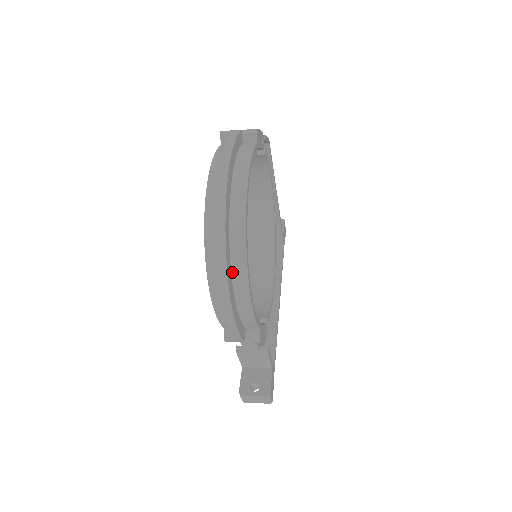
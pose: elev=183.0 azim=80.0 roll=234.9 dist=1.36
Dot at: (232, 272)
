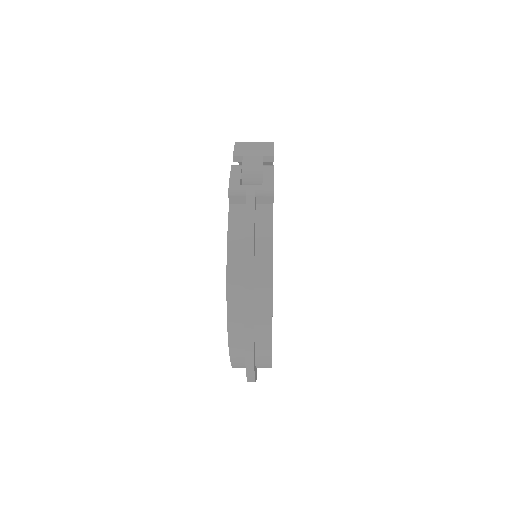
Dot at: (256, 360)
